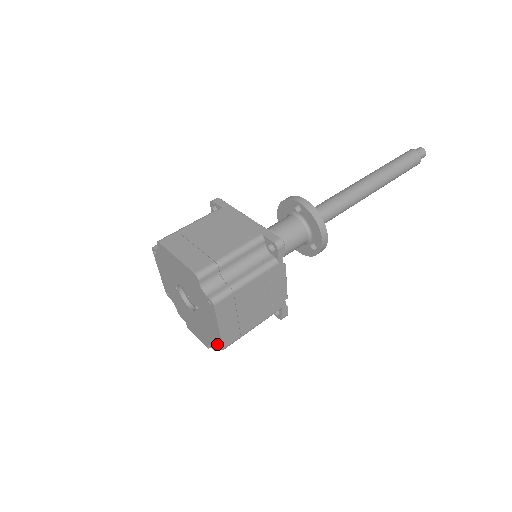
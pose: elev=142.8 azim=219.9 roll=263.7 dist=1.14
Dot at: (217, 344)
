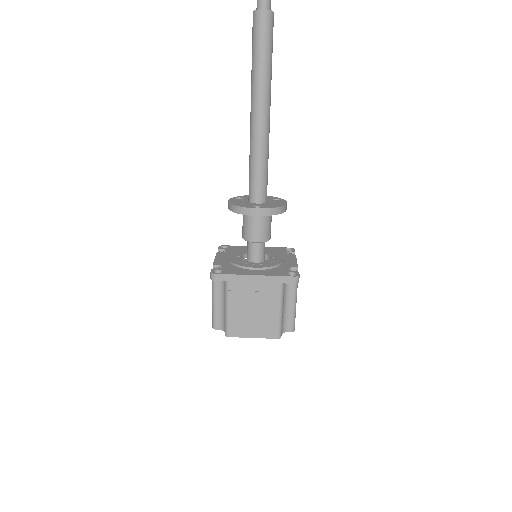
Dot at: occluded
